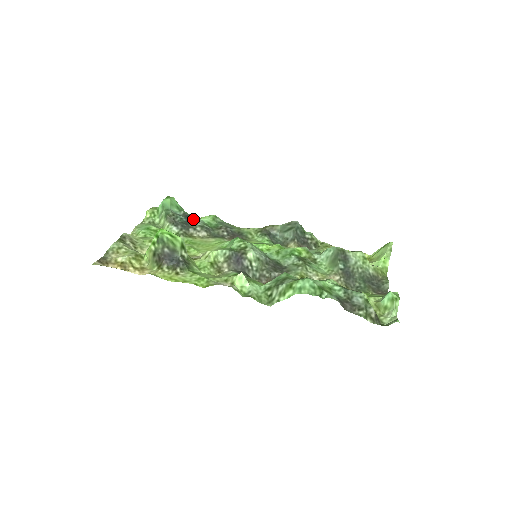
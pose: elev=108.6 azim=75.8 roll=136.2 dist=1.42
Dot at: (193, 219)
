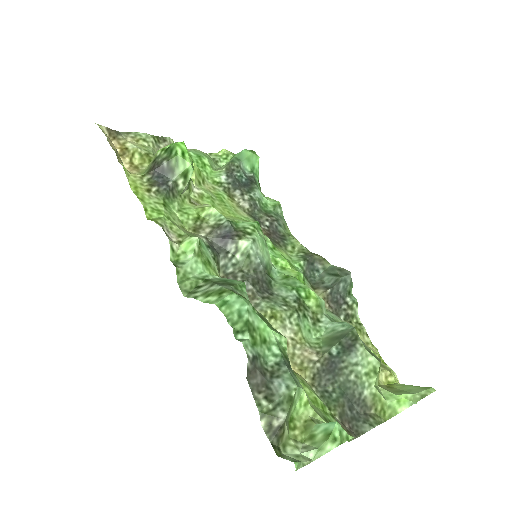
Dot at: (253, 187)
